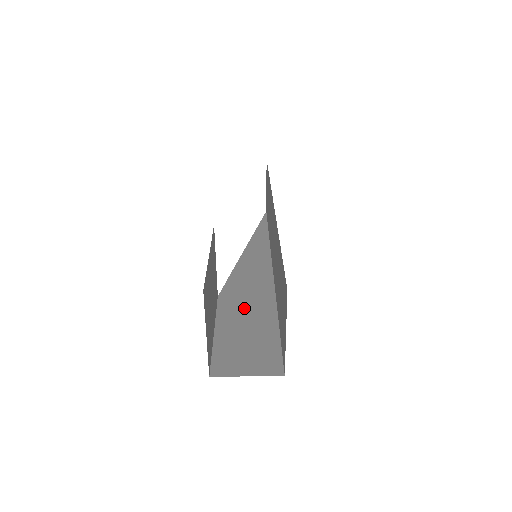
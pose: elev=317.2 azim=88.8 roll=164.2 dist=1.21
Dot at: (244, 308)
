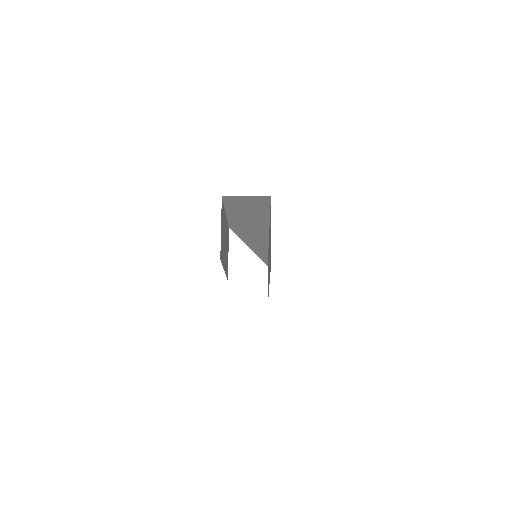
Dot at: occluded
